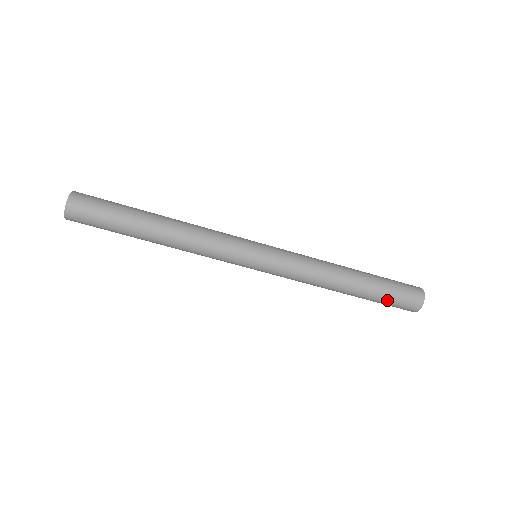
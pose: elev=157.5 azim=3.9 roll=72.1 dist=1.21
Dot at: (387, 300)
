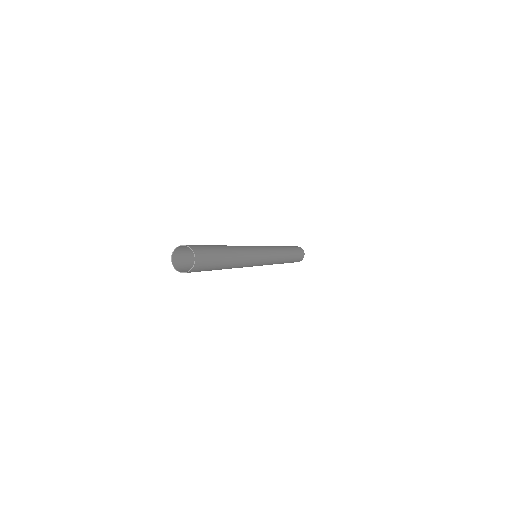
Dot at: (296, 259)
